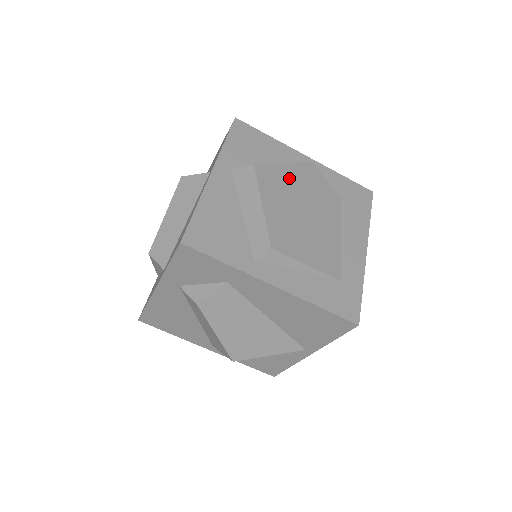
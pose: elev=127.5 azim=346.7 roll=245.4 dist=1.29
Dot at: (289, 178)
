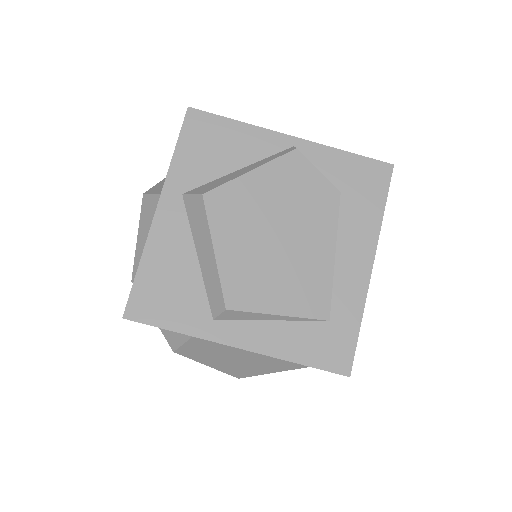
Dot at: (256, 192)
